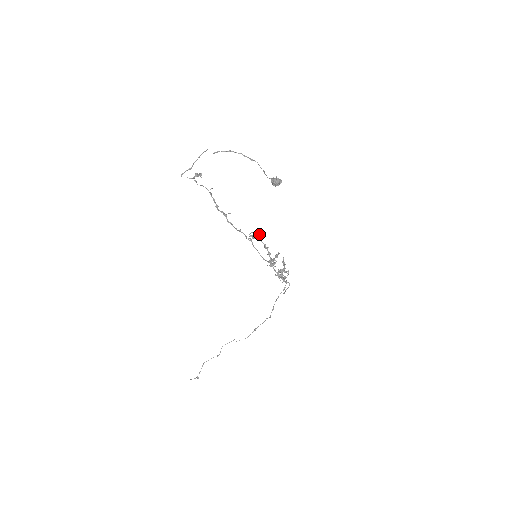
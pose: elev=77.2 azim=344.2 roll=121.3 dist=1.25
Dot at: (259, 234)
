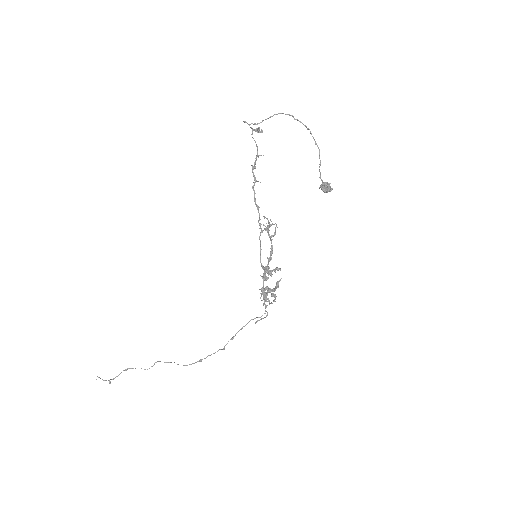
Dot at: (274, 233)
